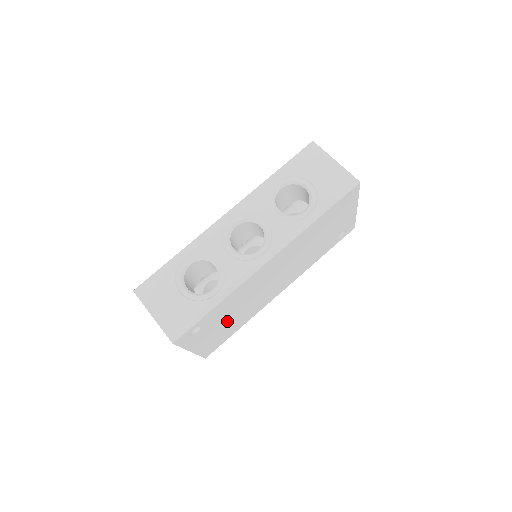
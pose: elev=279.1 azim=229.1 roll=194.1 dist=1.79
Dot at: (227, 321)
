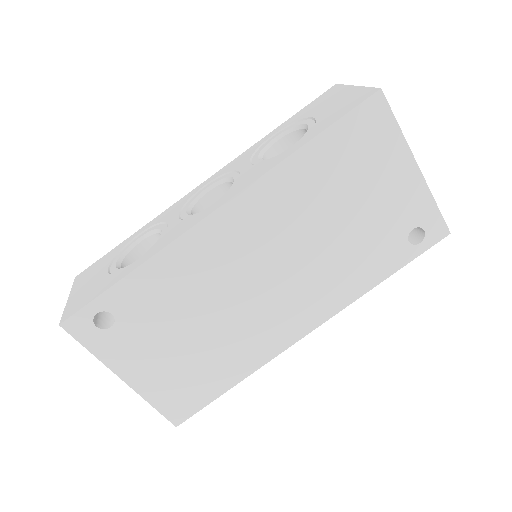
Dot at: (185, 340)
